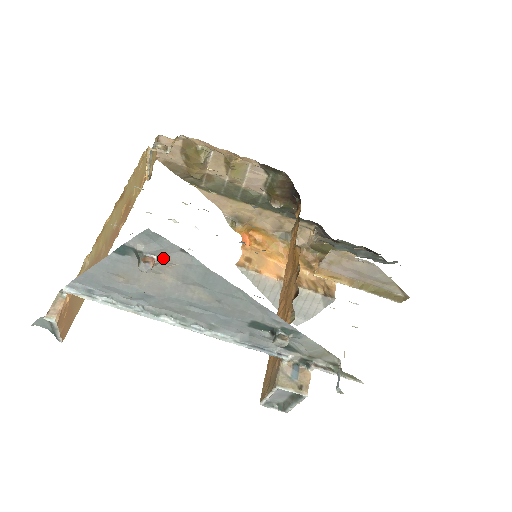
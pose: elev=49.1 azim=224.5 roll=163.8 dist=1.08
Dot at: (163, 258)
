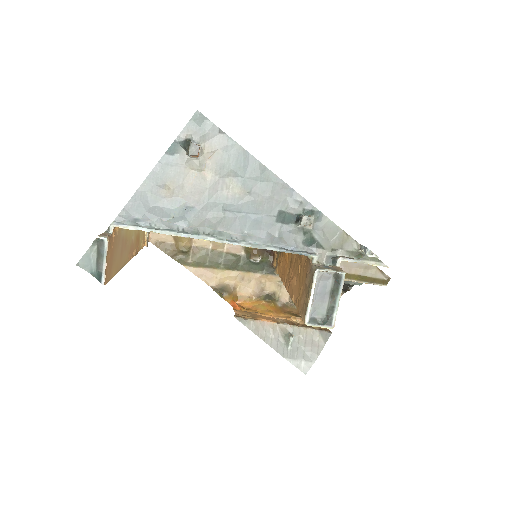
Dot at: (205, 147)
